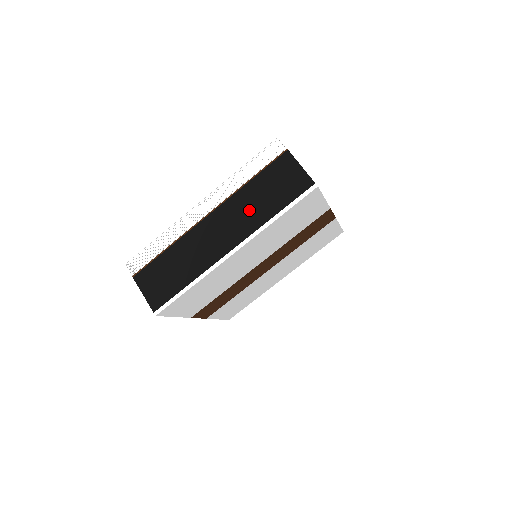
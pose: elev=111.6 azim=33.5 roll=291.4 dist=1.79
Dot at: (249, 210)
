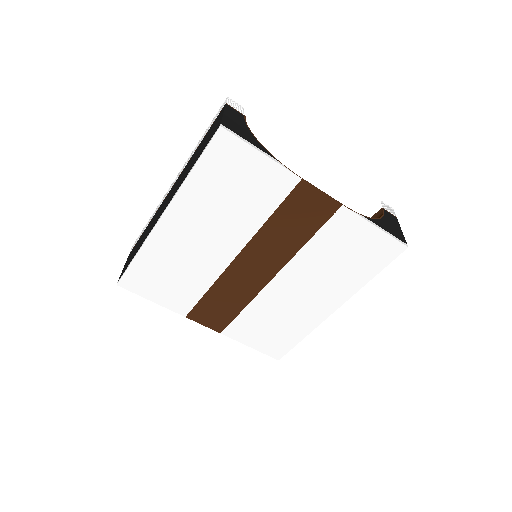
Dot at: (185, 172)
